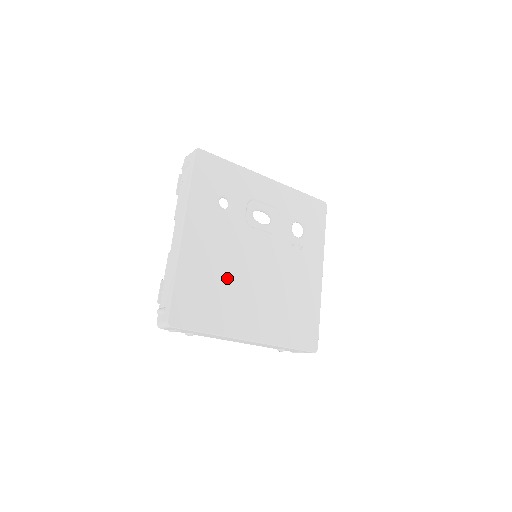
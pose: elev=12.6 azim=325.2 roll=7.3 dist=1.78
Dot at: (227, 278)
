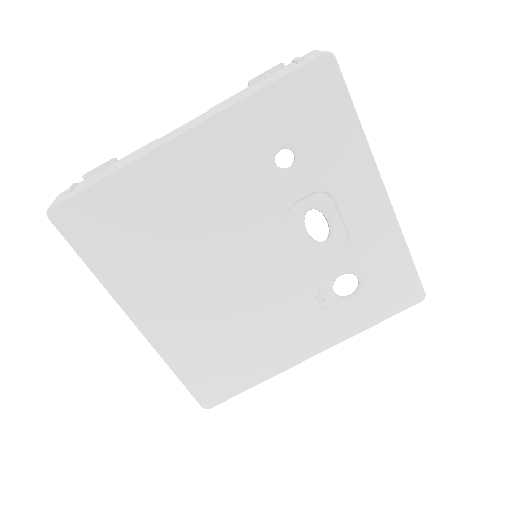
Dot at: (183, 241)
